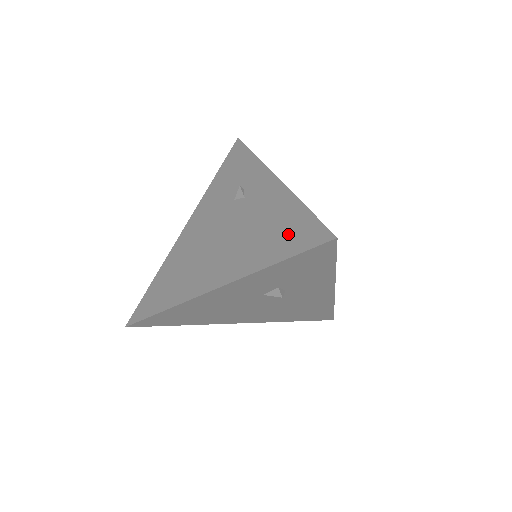
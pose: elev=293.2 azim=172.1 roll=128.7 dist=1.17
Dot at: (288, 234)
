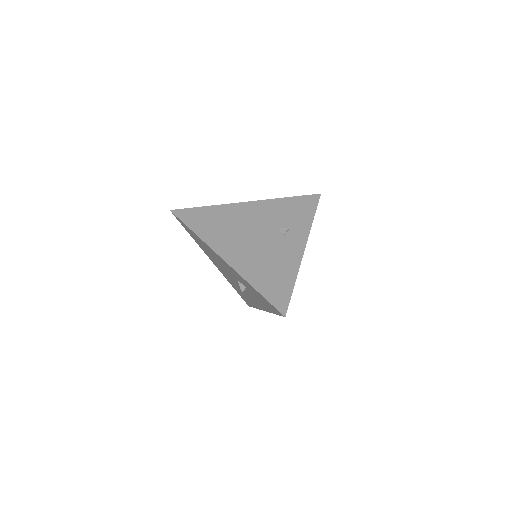
Dot at: (275, 285)
